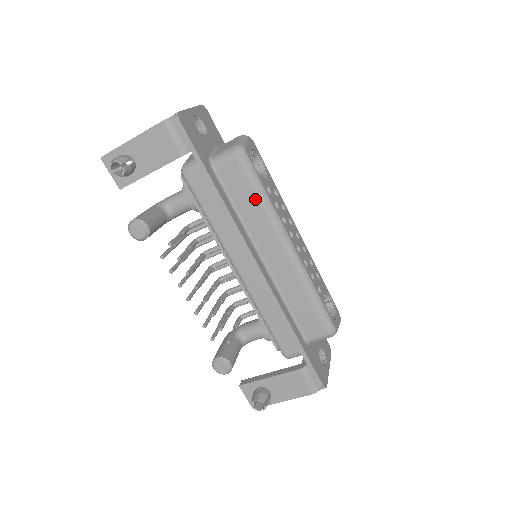
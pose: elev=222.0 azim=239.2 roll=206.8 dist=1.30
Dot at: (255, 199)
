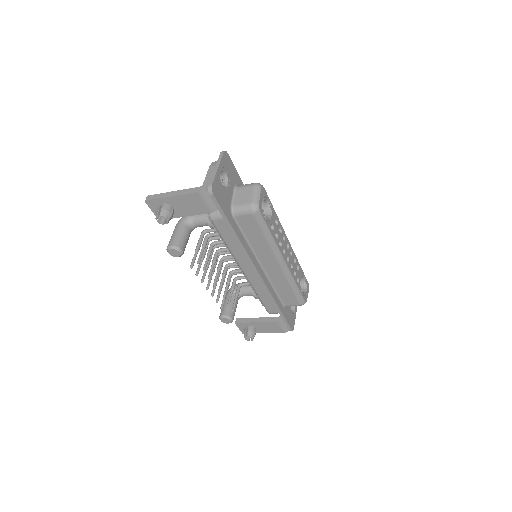
Dot at: (262, 237)
